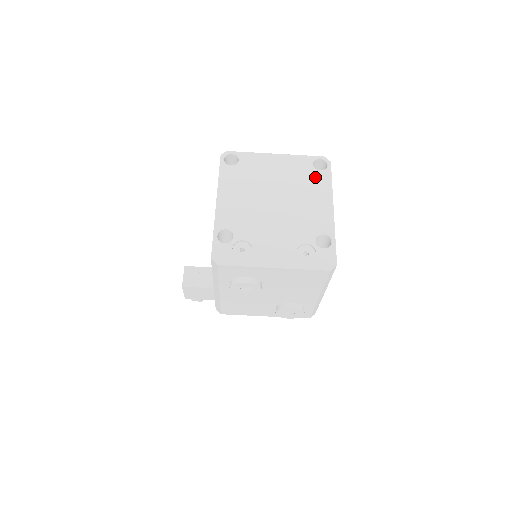
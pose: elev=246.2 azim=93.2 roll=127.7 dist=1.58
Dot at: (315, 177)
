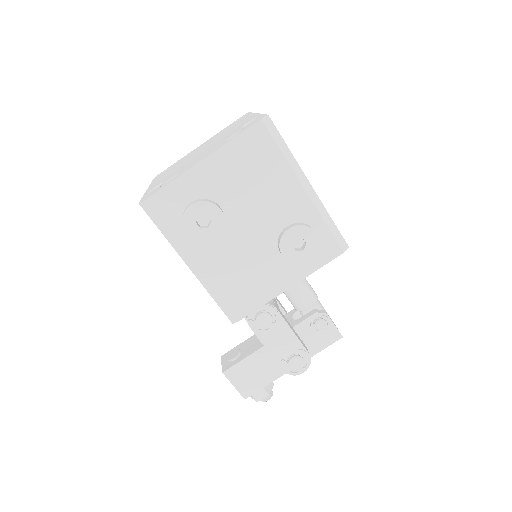
Dot at: occluded
